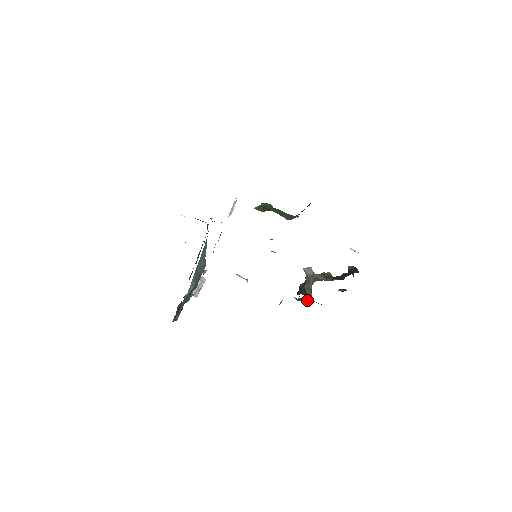
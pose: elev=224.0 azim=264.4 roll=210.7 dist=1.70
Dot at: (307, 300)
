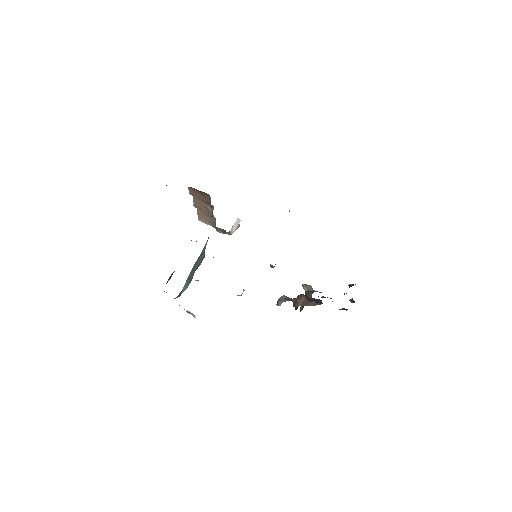
Dot at: (307, 301)
